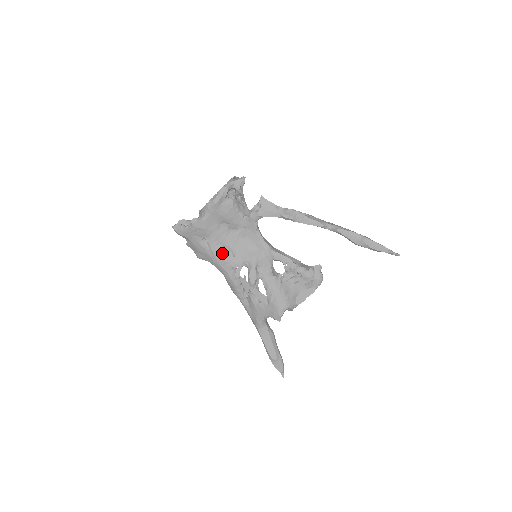
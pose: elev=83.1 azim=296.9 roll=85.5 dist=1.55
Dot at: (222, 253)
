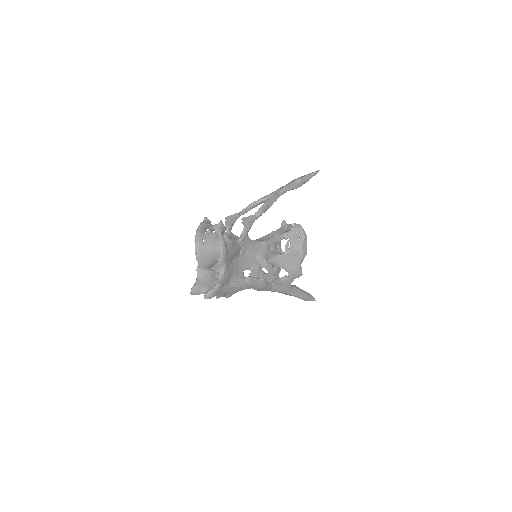
Dot at: occluded
